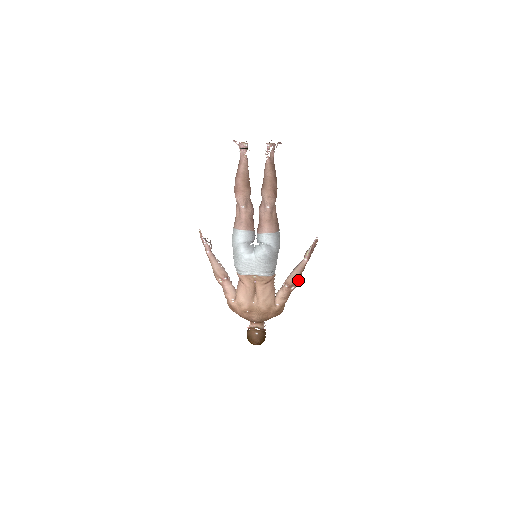
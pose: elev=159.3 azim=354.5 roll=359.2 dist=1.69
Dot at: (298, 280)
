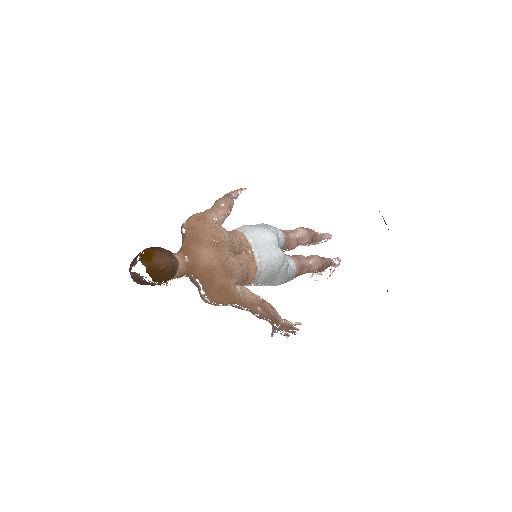
Dot at: (267, 315)
